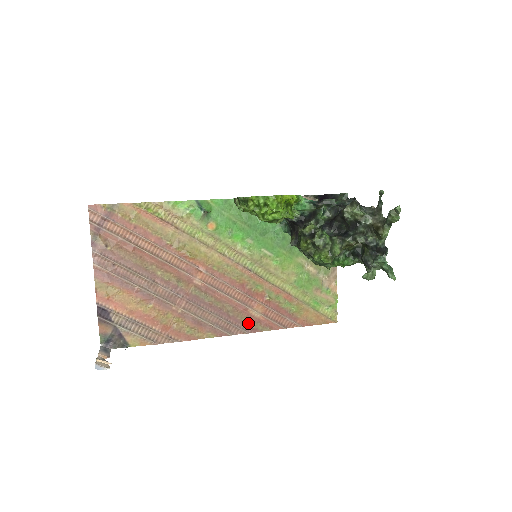
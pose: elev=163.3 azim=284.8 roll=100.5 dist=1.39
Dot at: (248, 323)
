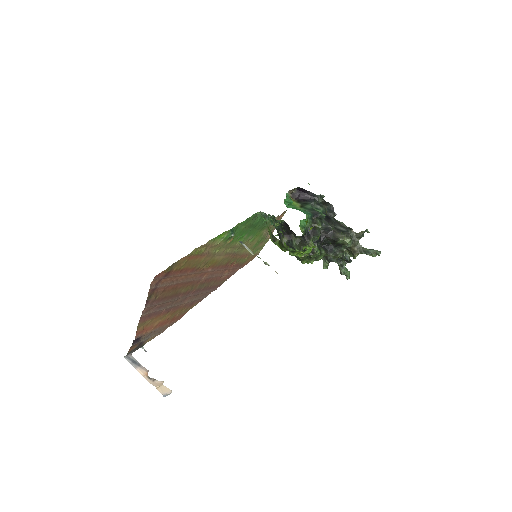
Dot at: (218, 284)
